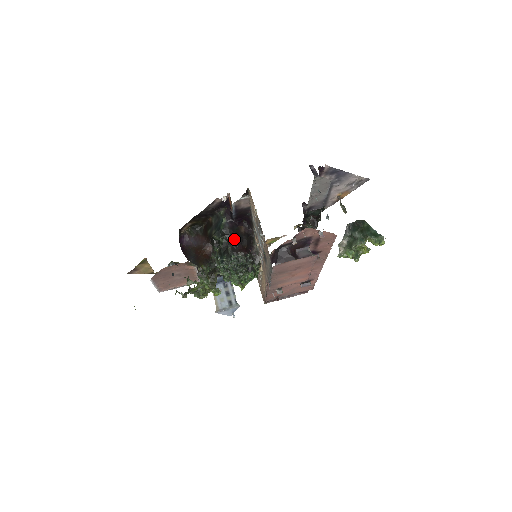
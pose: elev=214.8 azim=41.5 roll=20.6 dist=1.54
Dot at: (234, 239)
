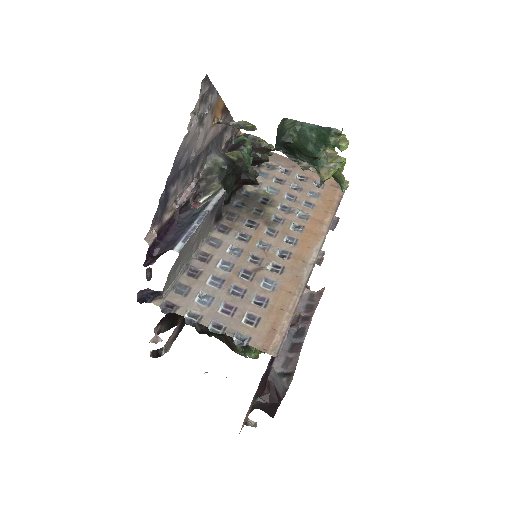
Dot at: occluded
